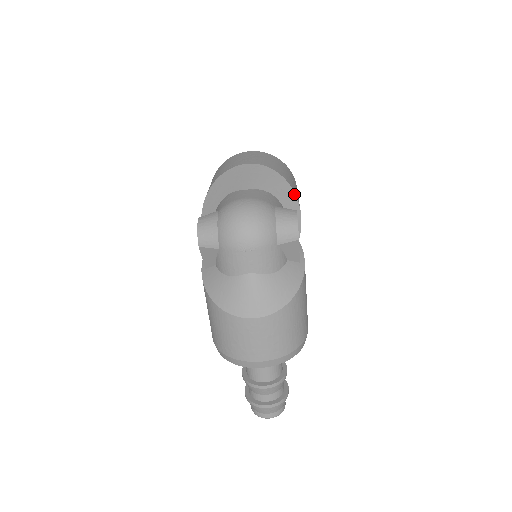
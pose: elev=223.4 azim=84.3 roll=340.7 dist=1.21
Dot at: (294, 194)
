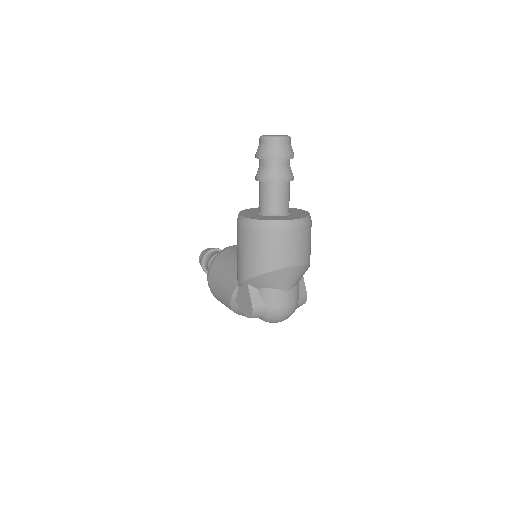
Dot at: occluded
